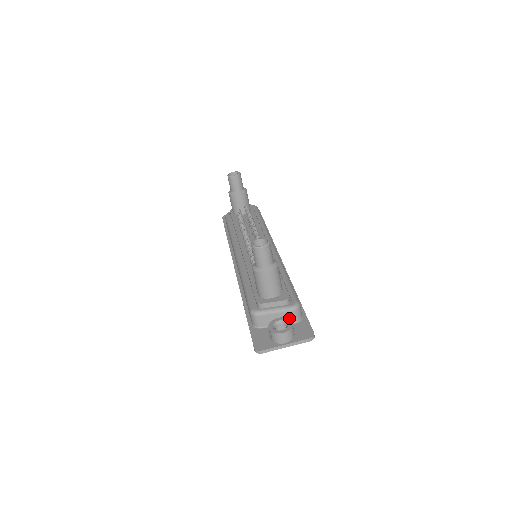
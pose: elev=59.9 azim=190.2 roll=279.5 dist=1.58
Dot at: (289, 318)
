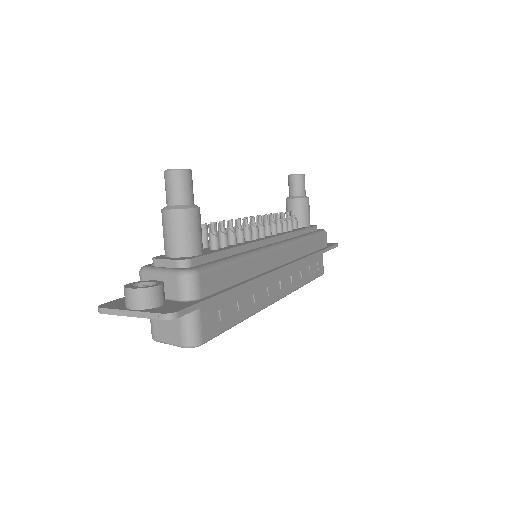
Dot at: (174, 289)
